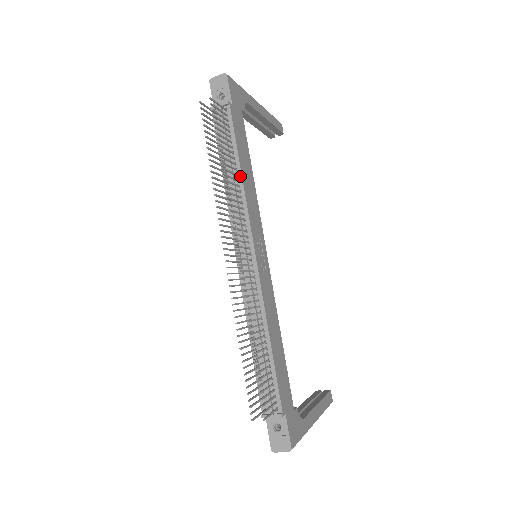
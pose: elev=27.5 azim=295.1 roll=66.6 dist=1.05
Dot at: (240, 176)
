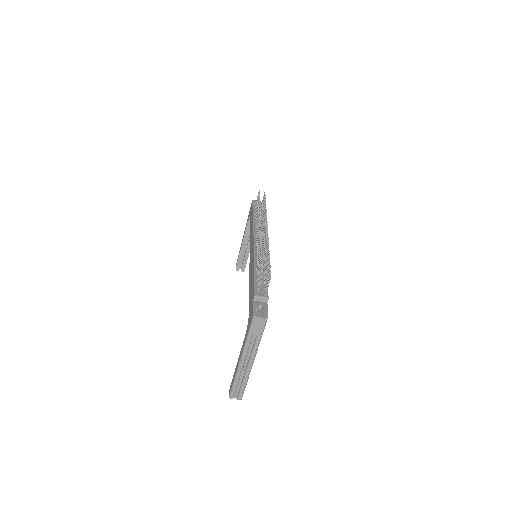
Dot at: occluded
